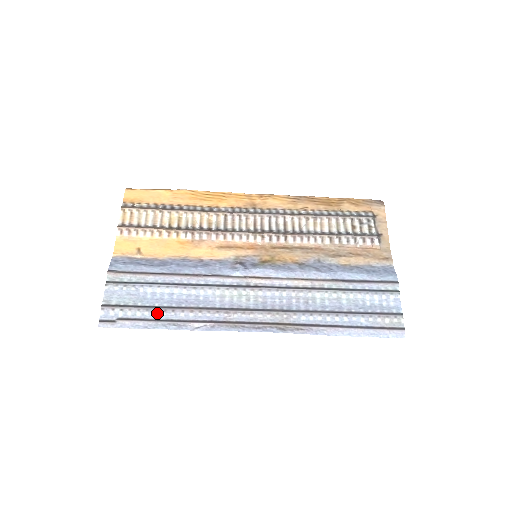
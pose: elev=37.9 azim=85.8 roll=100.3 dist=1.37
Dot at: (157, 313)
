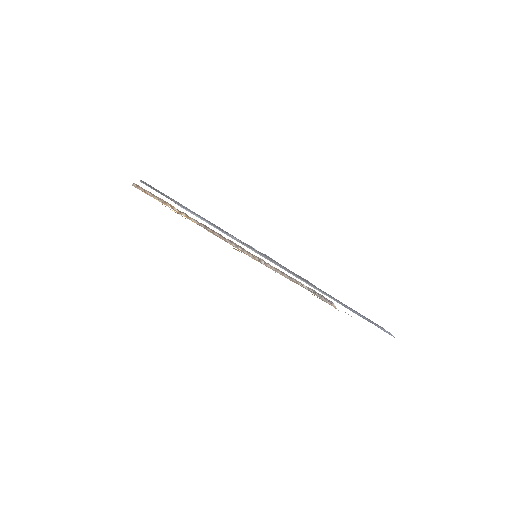
Dot at: (197, 214)
